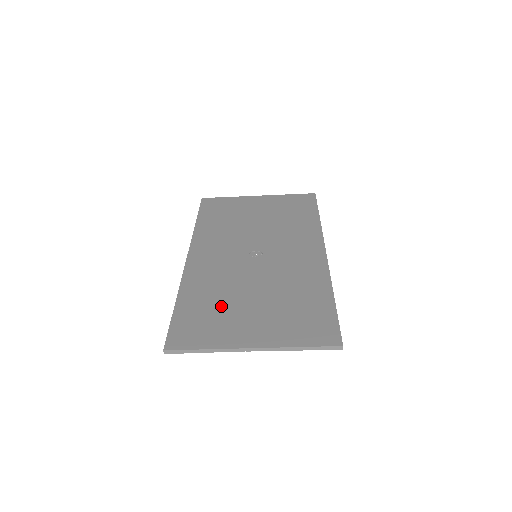
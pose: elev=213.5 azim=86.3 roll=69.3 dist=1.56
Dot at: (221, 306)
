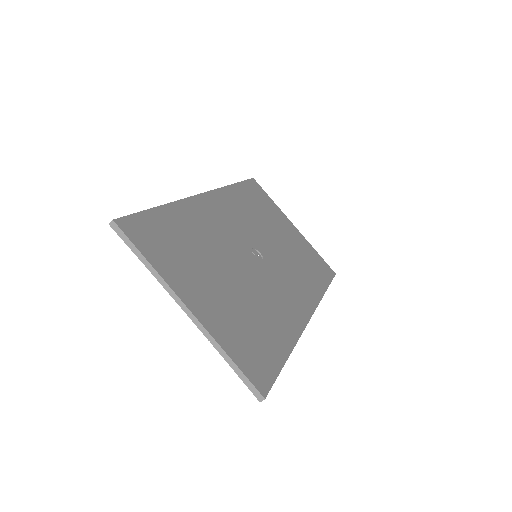
Dot at: (195, 251)
